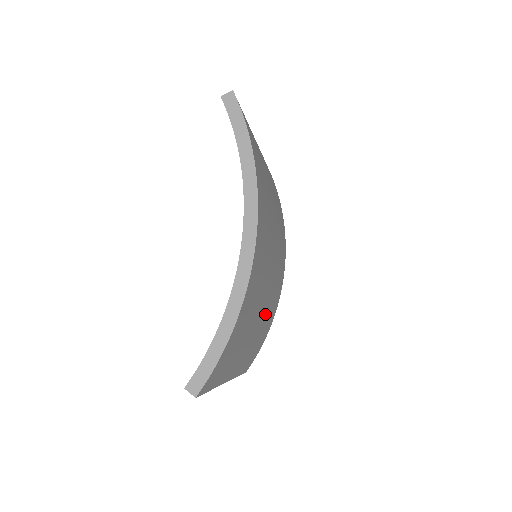
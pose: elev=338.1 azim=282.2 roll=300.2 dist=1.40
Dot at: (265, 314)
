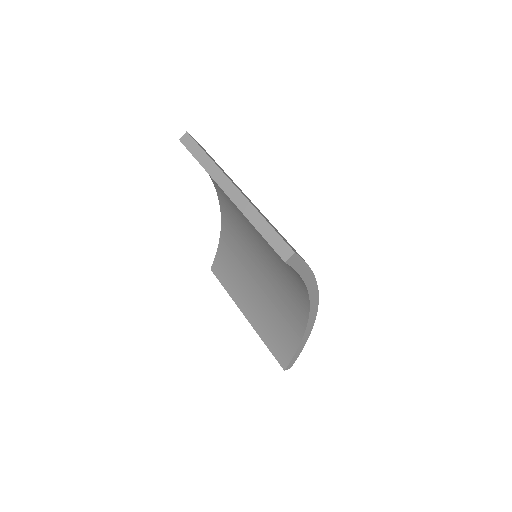
Dot at: occluded
